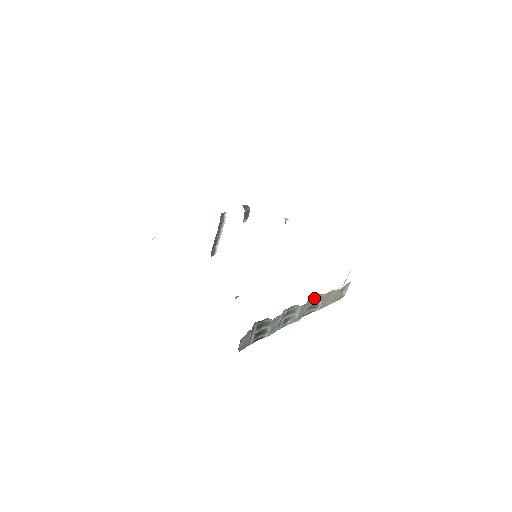
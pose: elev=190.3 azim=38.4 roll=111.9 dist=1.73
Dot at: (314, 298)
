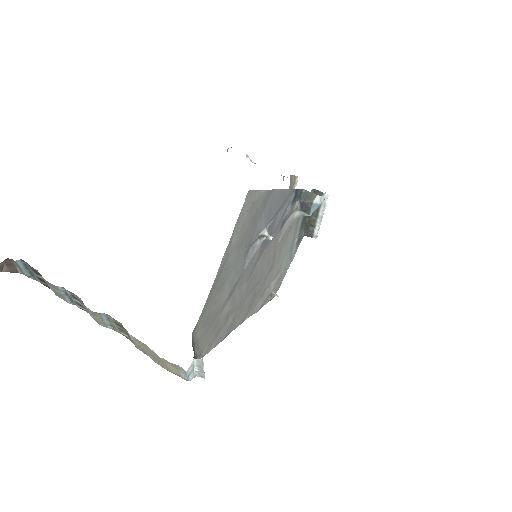
Dot at: (119, 323)
